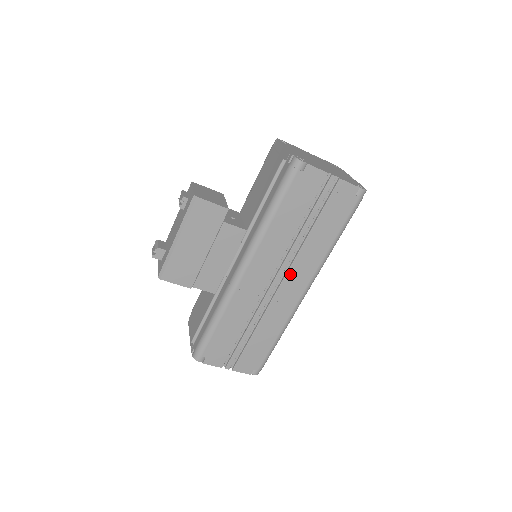
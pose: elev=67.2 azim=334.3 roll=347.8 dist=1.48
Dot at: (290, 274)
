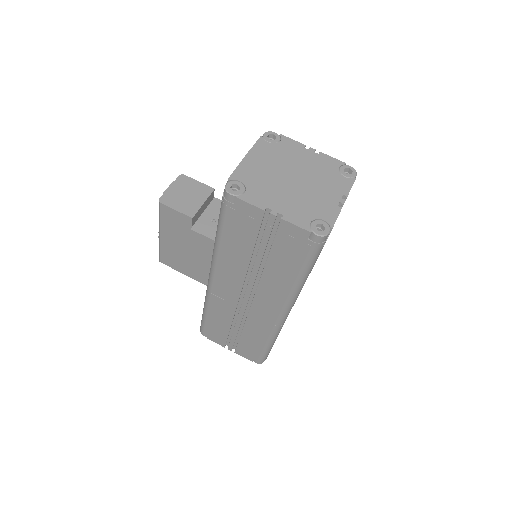
Dot at: (259, 296)
